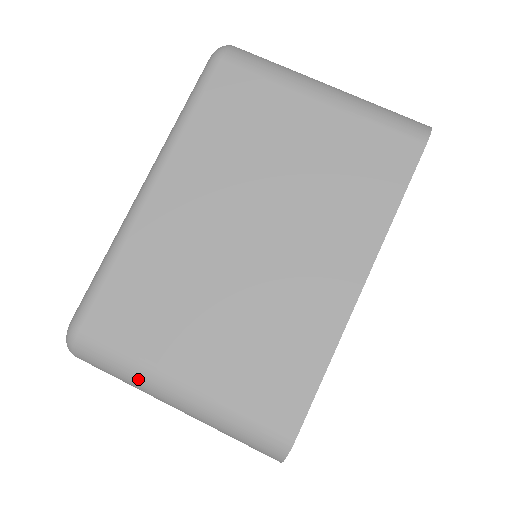
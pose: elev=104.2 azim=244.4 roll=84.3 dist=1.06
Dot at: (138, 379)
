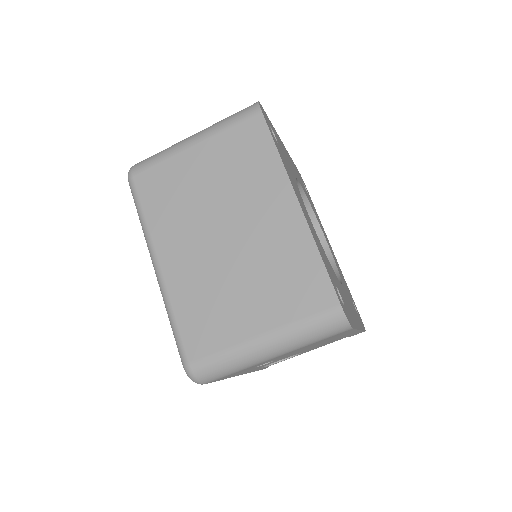
Dot at: (240, 359)
